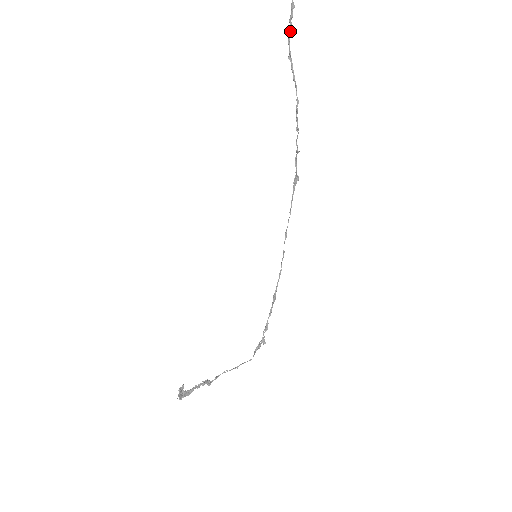
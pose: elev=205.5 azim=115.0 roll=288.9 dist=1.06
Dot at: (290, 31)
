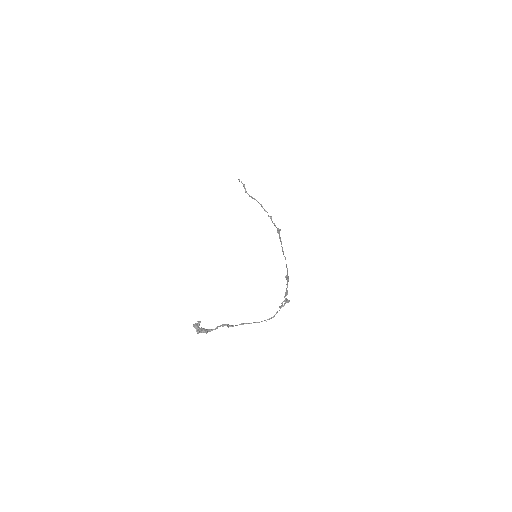
Dot at: (245, 189)
